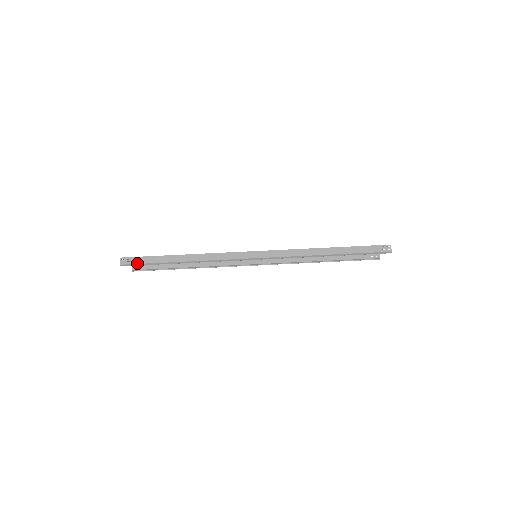
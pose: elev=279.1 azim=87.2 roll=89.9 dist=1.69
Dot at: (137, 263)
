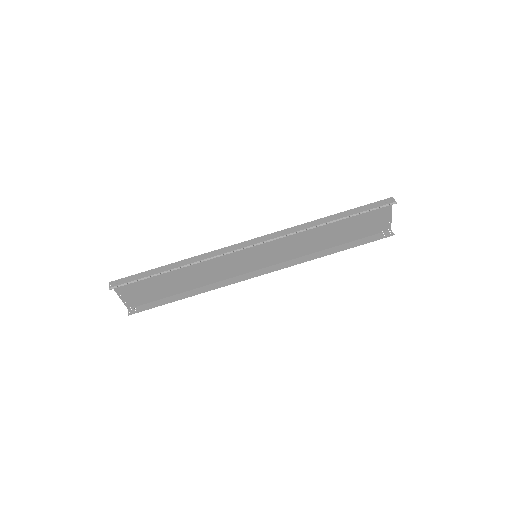
Dot at: (127, 282)
